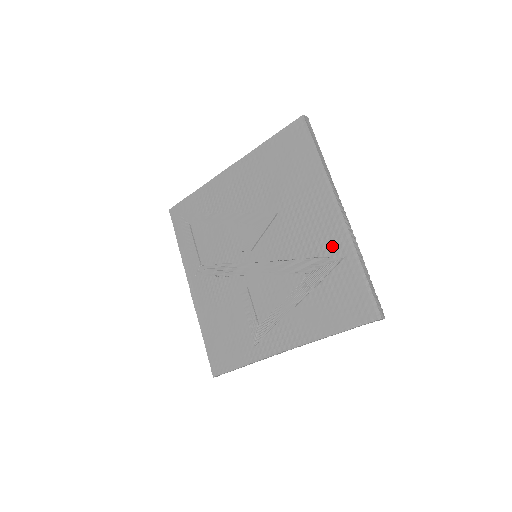
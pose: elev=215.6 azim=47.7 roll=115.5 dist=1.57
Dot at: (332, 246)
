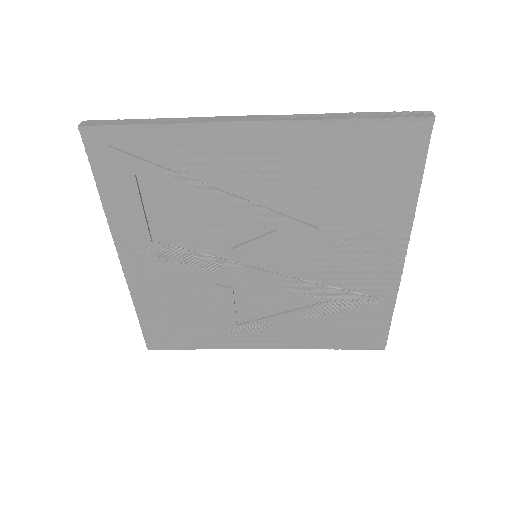
Dot at: (373, 286)
